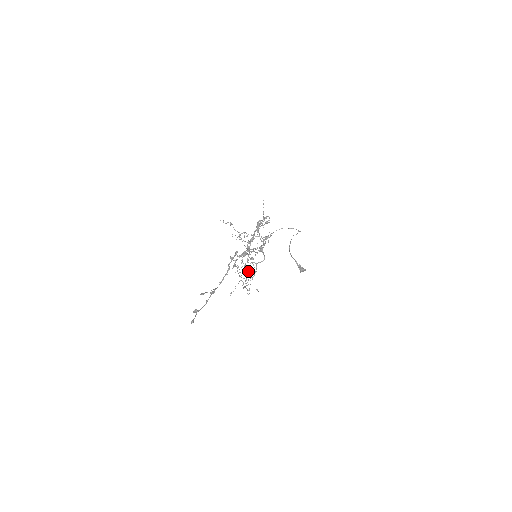
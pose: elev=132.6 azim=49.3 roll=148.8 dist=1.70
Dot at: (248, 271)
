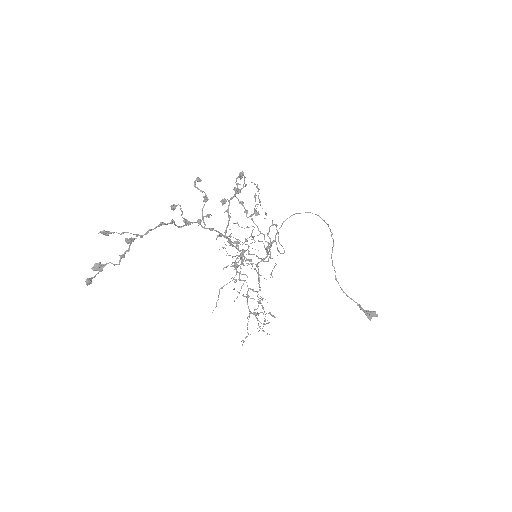
Dot at: occluded
